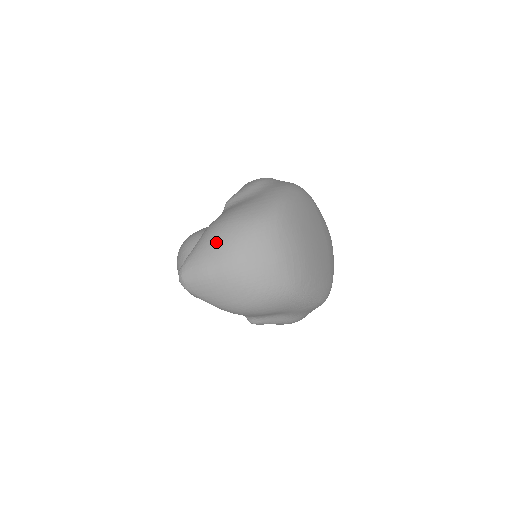
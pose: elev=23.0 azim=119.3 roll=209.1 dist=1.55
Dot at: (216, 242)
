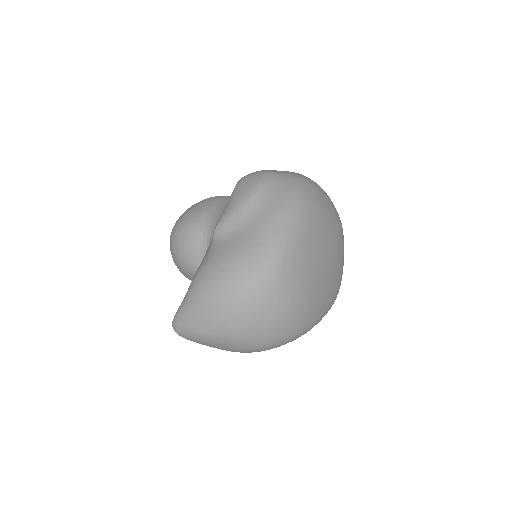
Dot at: (207, 308)
